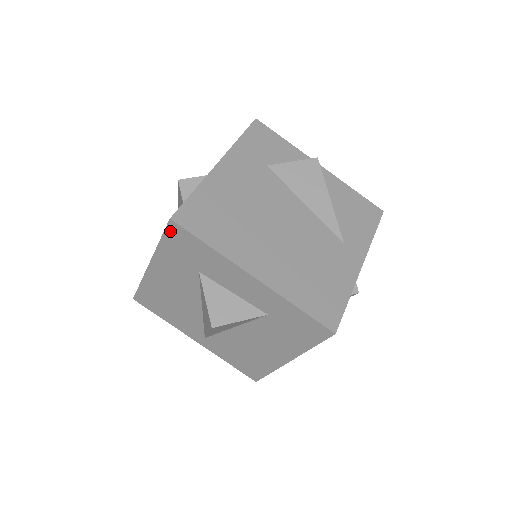
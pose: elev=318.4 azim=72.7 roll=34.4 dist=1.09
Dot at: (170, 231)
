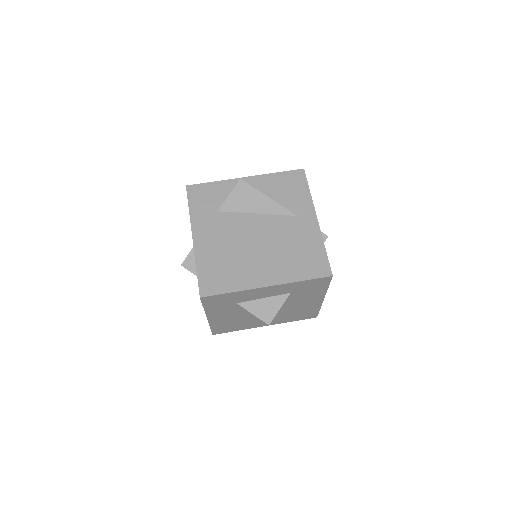
Dot at: (205, 301)
